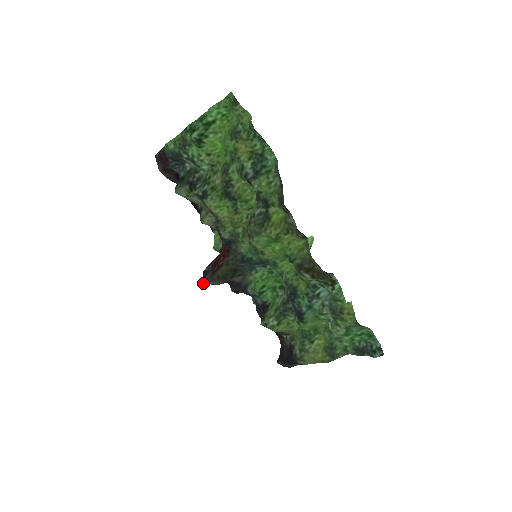
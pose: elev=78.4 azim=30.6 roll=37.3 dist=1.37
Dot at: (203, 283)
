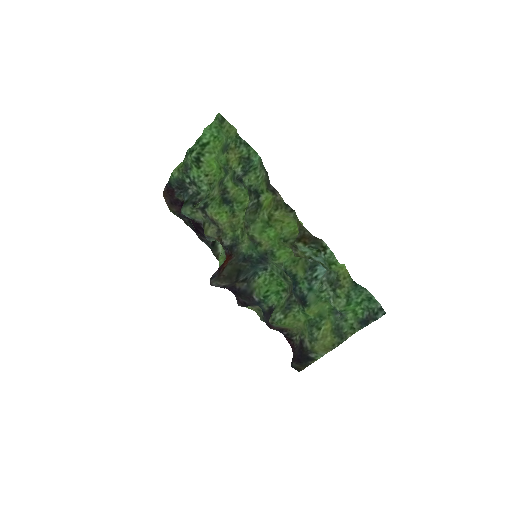
Dot at: (211, 284)
